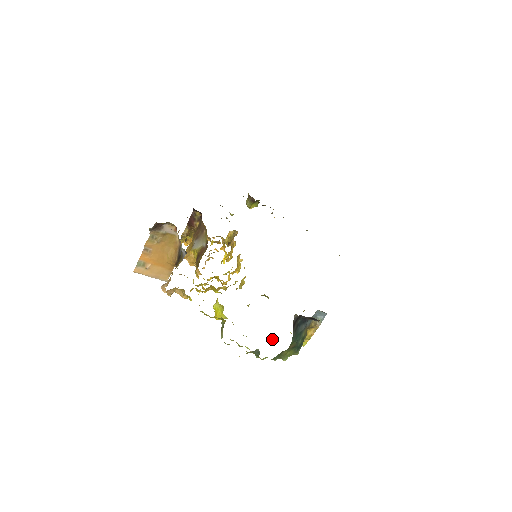
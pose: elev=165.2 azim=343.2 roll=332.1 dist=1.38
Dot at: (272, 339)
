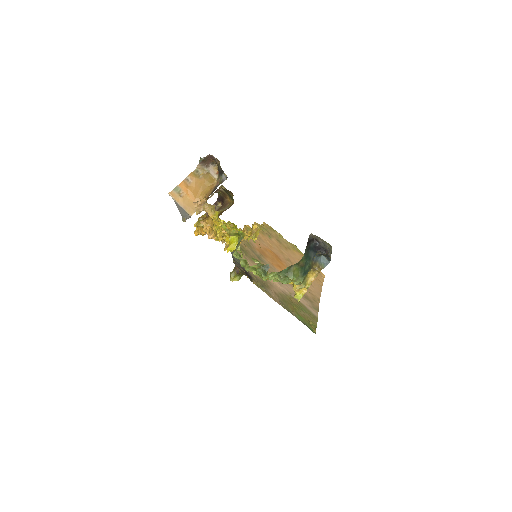
Dot at: (274, 281)
